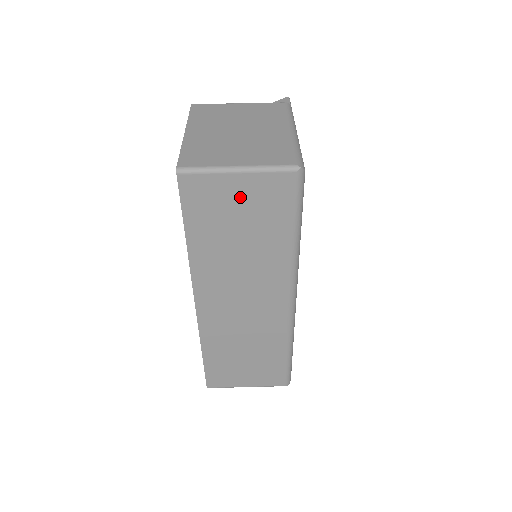
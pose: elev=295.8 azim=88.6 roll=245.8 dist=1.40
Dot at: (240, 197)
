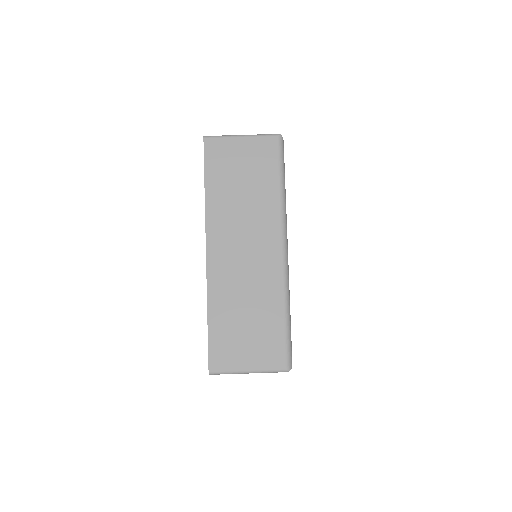
Dot at: (243, 154)
